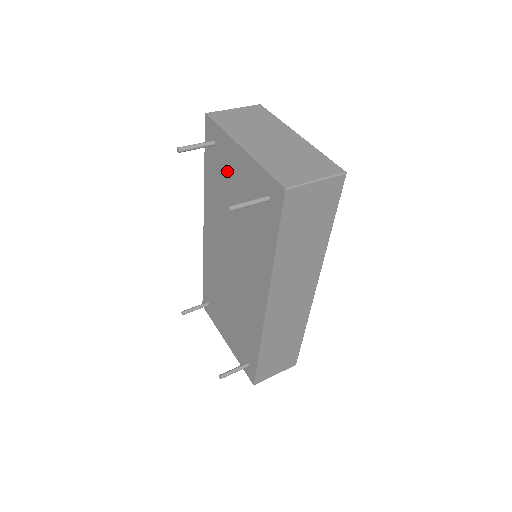
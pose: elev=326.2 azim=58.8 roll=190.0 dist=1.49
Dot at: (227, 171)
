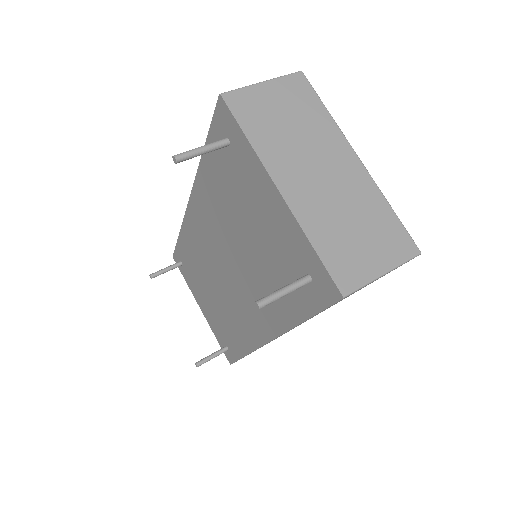
Dot at: (244, 191)
